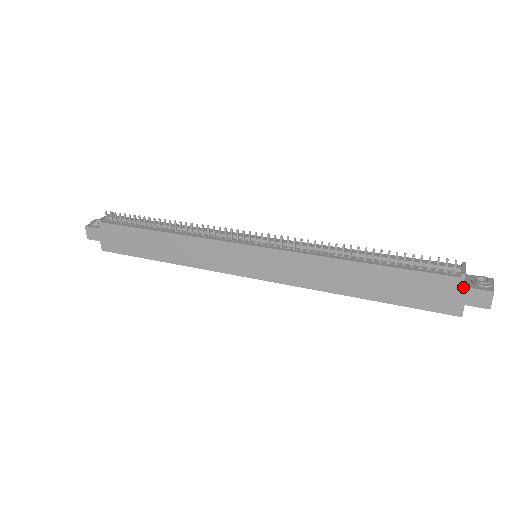
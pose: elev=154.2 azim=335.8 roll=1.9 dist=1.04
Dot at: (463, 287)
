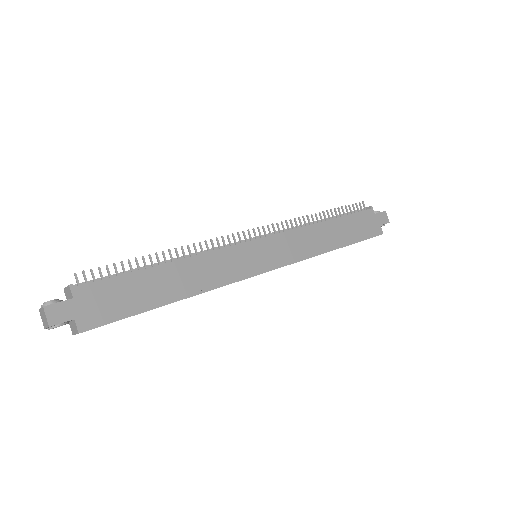
Dot at: (375, 214)
